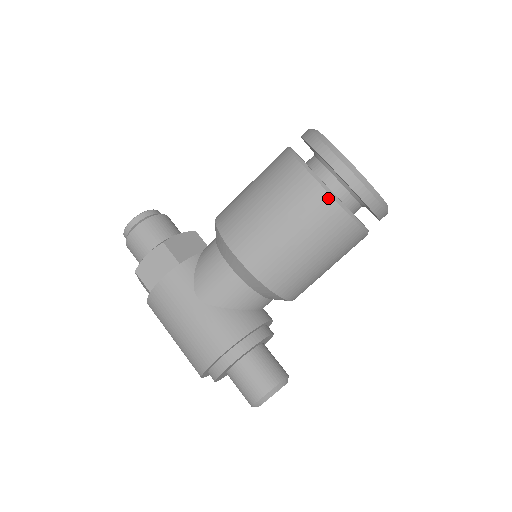
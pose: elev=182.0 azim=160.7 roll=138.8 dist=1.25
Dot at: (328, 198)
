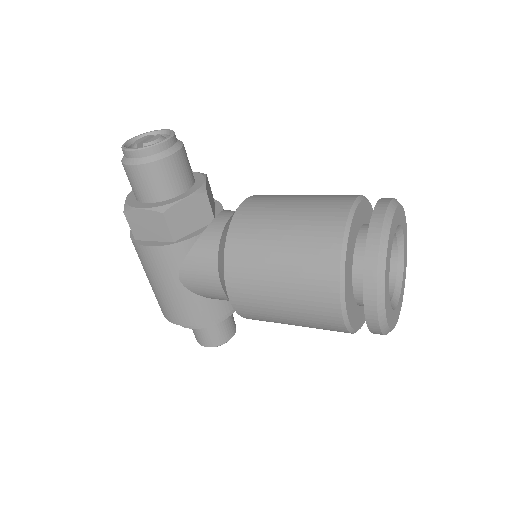
Dot at: (341, 325)
